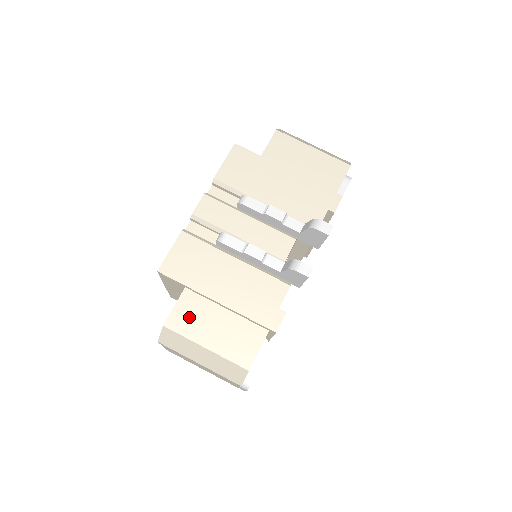
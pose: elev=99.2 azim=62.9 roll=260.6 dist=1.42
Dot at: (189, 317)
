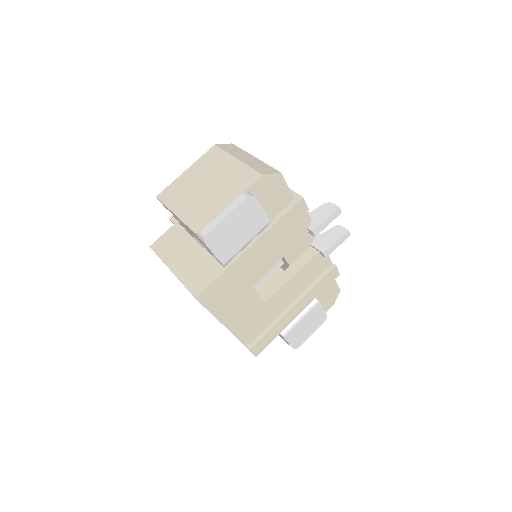
Dot at: occluded
